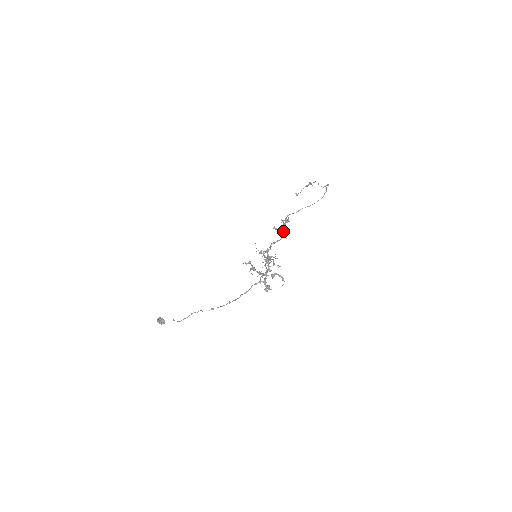
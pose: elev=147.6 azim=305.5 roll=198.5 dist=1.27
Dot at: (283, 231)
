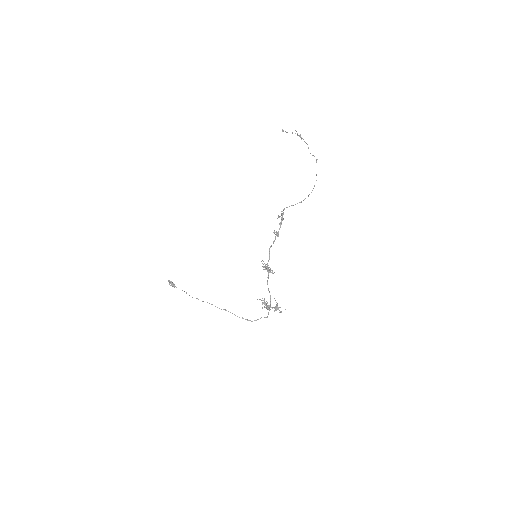
Dot at: occluded
